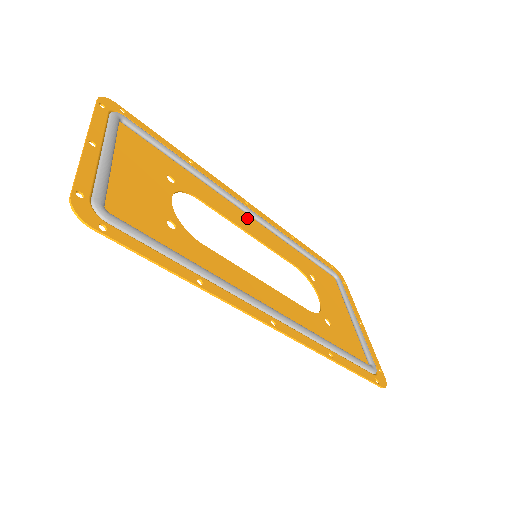
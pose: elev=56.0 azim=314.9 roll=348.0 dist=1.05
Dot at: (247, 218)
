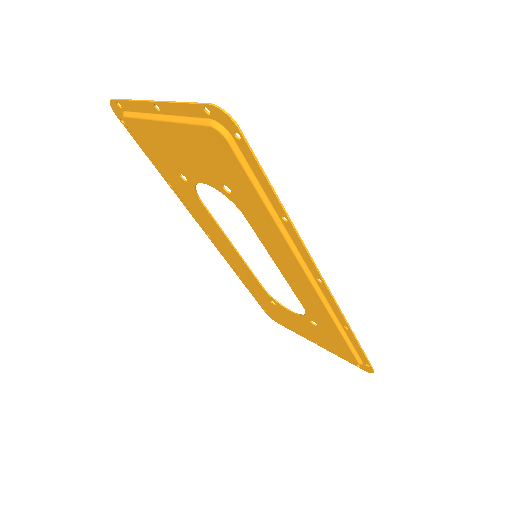
Dot at: (220, 241)
